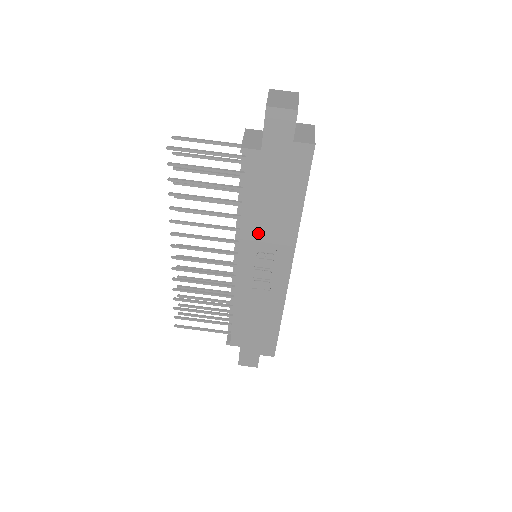
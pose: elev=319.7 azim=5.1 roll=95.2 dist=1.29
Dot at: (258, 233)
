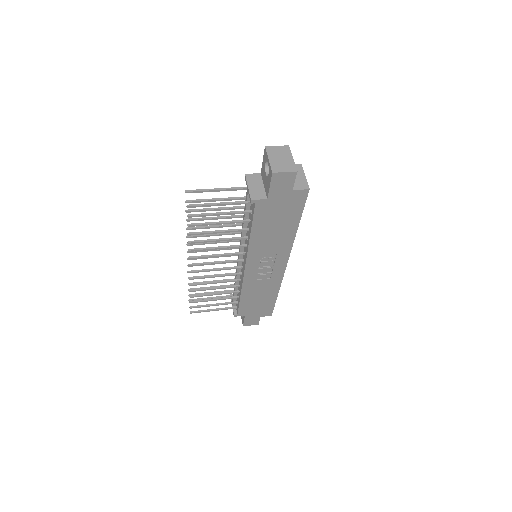
Dot at: (262, 247)
